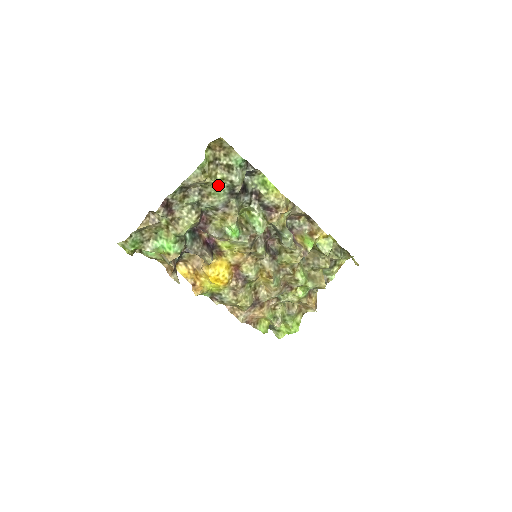
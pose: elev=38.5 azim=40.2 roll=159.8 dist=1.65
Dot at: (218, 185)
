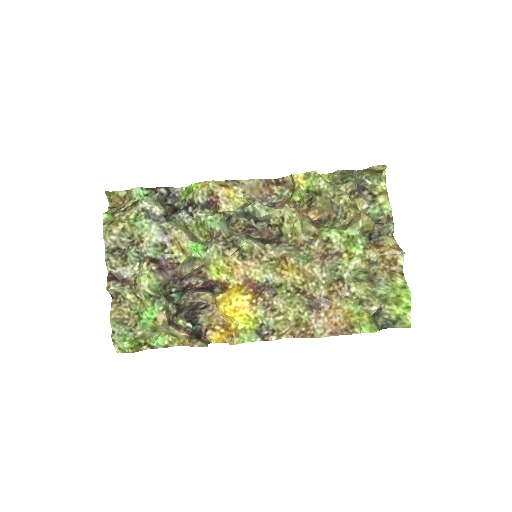
Dot at: (137, 223)
